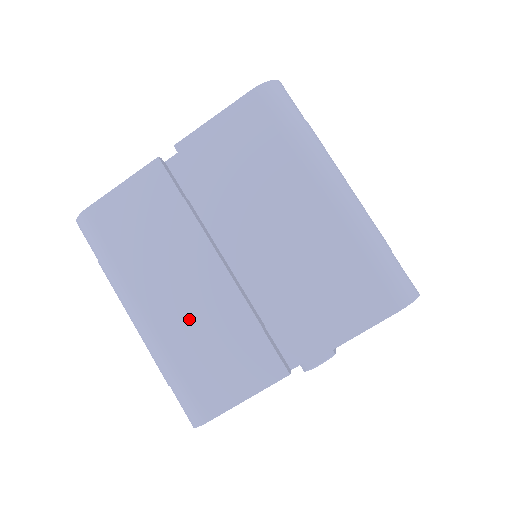
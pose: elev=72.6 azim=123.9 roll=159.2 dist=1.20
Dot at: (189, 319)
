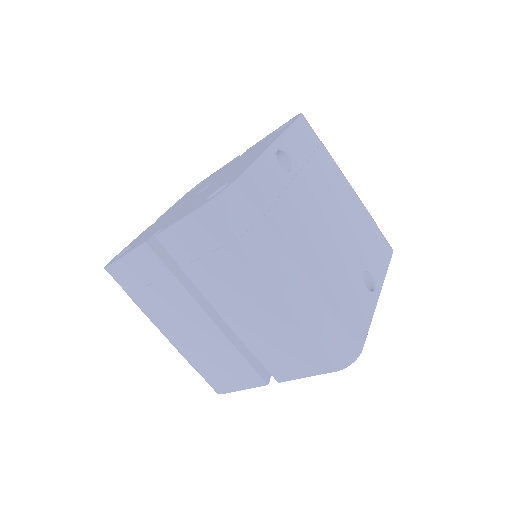
Dot at: (196, 344)
